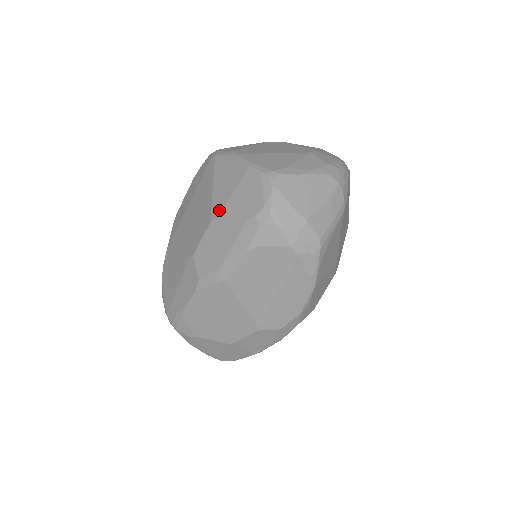
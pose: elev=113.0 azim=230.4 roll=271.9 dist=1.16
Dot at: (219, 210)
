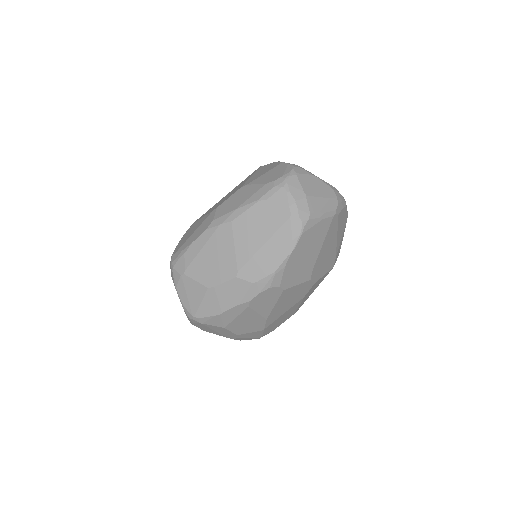
Dot at: (250, 182)
